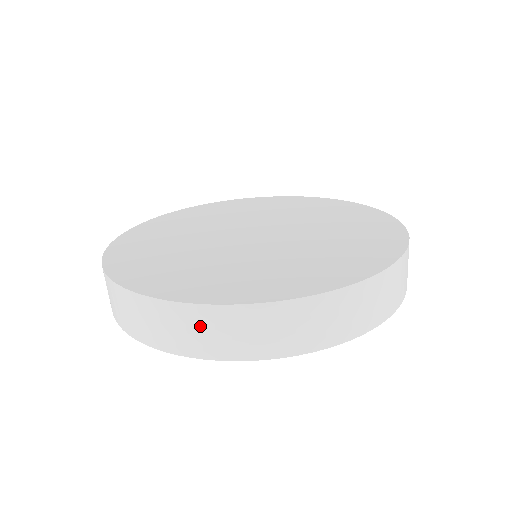
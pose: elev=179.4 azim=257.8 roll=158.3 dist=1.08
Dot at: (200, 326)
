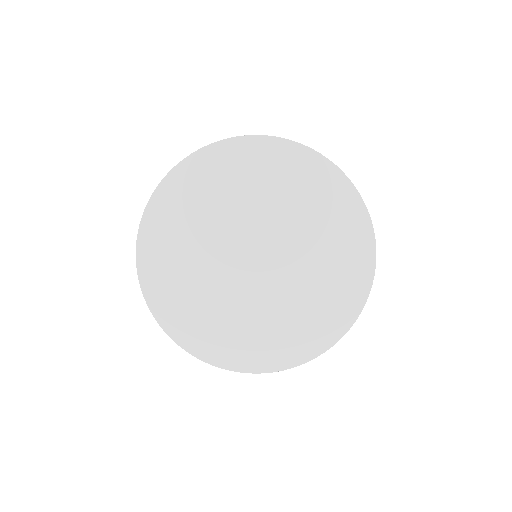
Dot at: occluded
